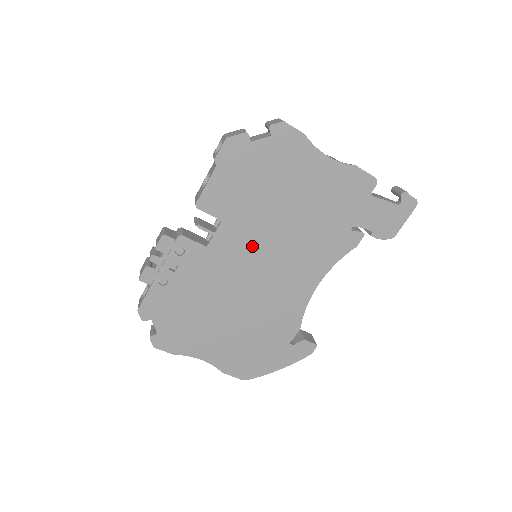
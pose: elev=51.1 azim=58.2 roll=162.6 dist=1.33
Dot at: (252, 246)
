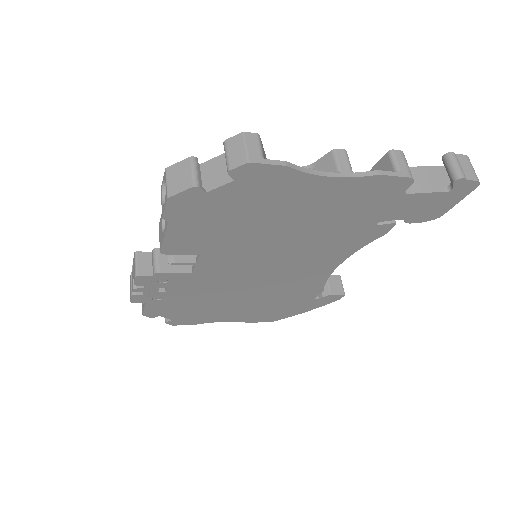
Dot at: (247, 261)
